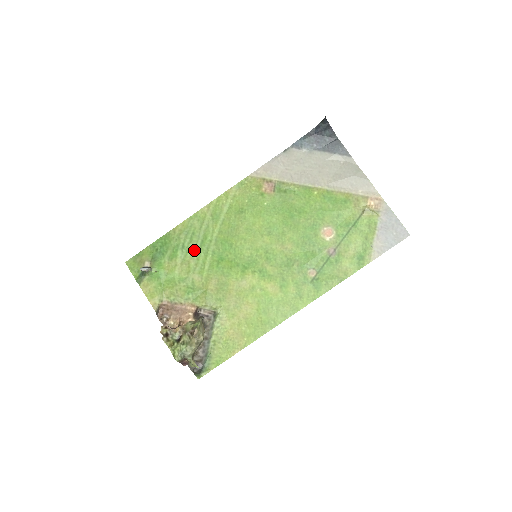
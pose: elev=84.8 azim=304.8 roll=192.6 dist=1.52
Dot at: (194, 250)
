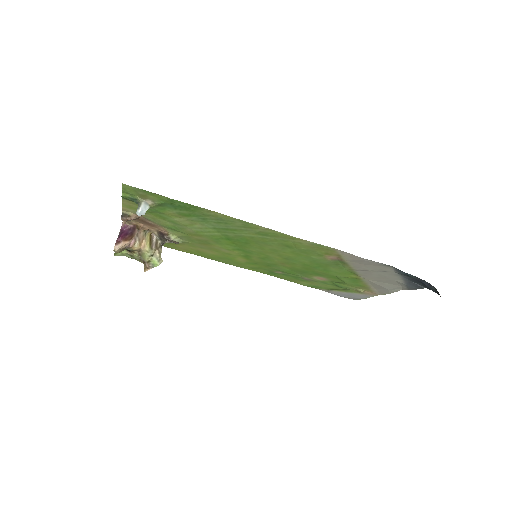
Dot at: (211, 225)
